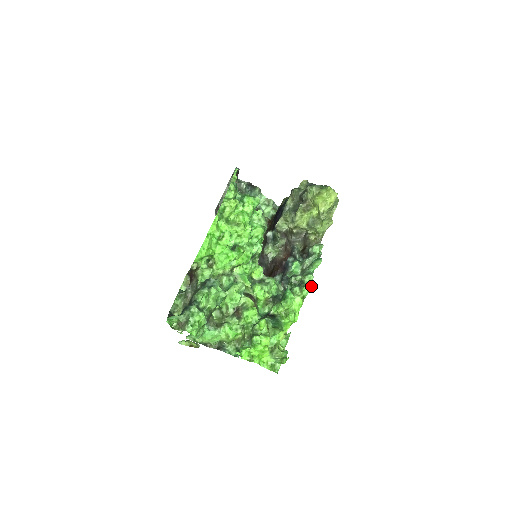
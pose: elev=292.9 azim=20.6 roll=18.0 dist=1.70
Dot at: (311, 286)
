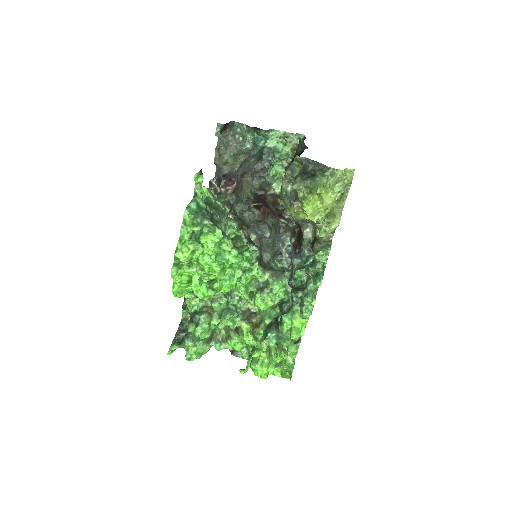
Dot at: (311, 310)
